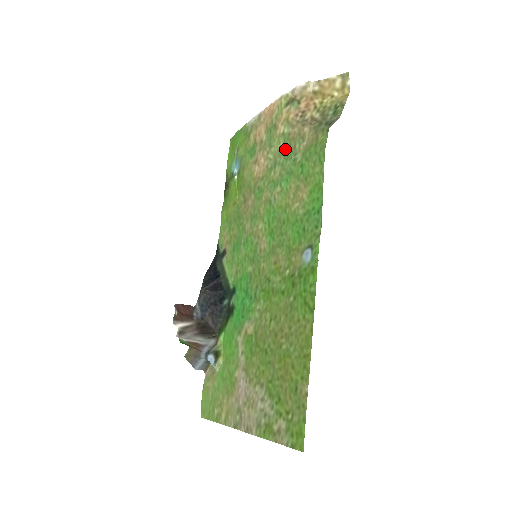
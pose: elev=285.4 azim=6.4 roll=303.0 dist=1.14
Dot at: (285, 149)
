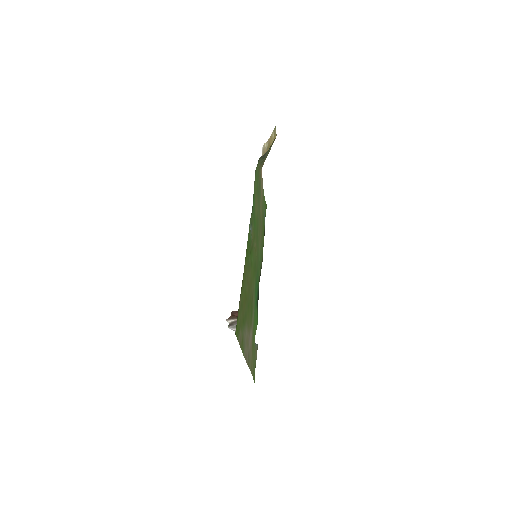
Dot at: (260, 186)
